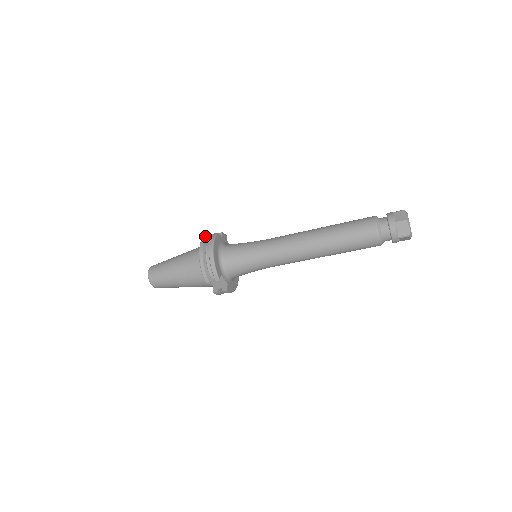
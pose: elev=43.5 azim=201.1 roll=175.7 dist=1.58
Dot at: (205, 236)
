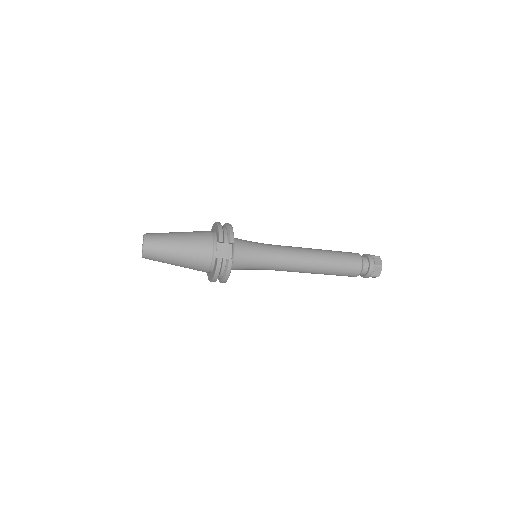
Dot at: occluded
